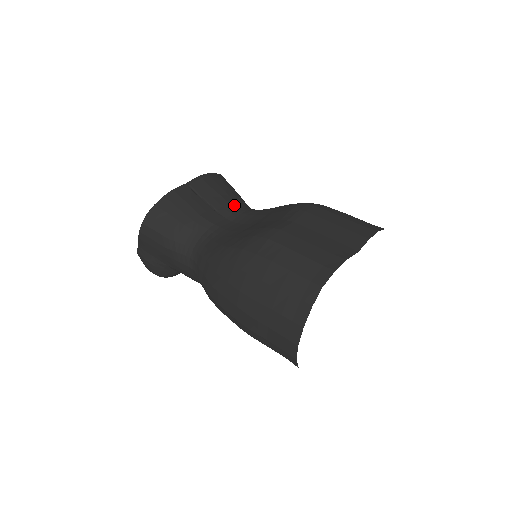
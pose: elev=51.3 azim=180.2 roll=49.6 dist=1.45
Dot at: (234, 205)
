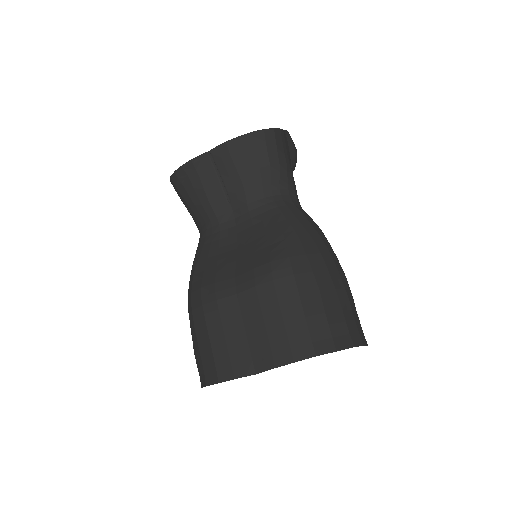
Dot at: (249, 194)
